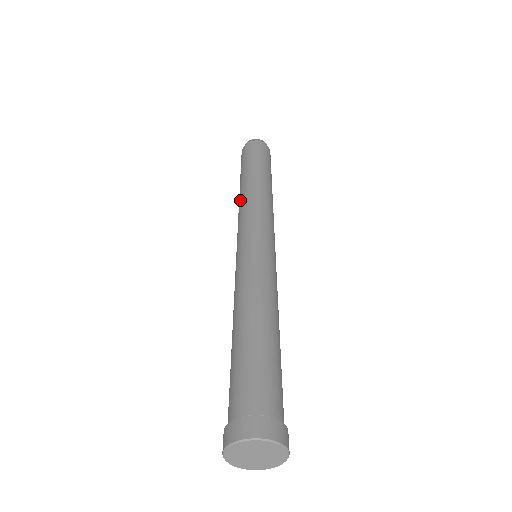
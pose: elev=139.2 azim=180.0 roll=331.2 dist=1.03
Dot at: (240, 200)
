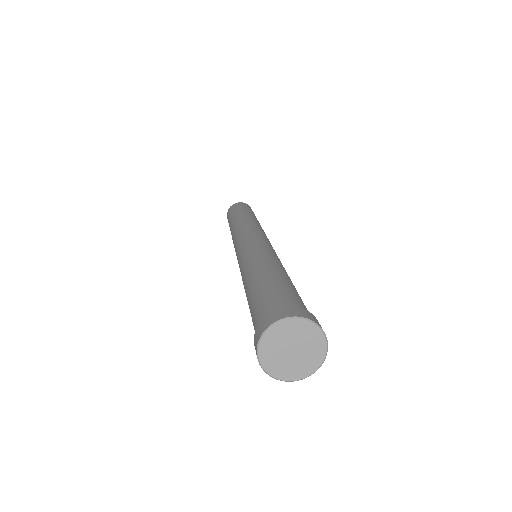
Dot at: (243, 221)
